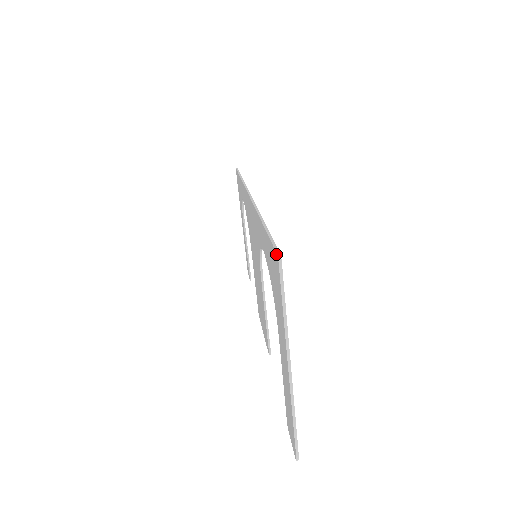
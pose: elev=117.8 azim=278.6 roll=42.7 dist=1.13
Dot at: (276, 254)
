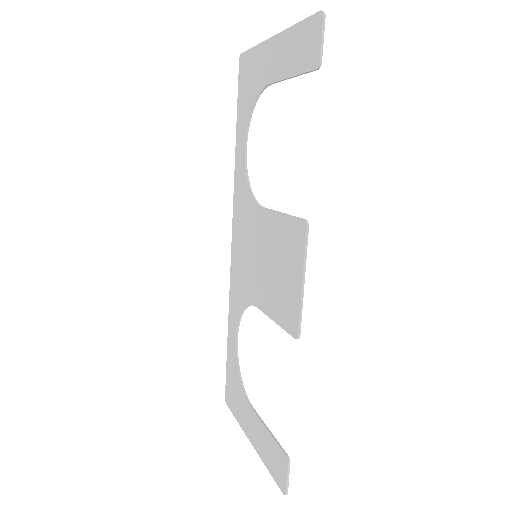
Dot at: (239, 62)
